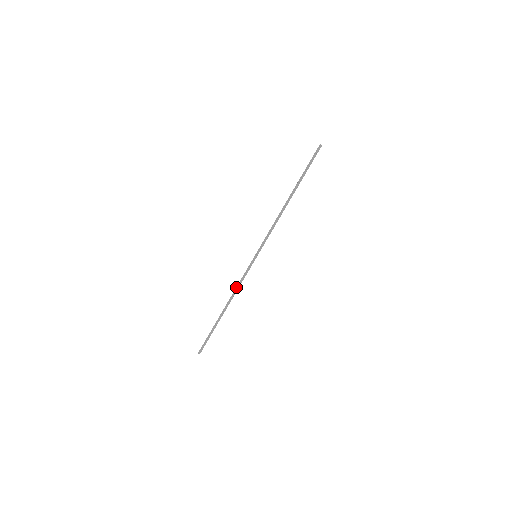
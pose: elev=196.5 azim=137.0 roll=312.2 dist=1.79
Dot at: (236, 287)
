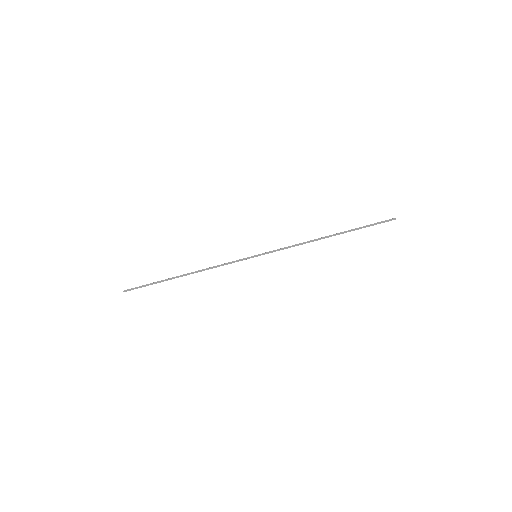
Dot at: (214, 266)
